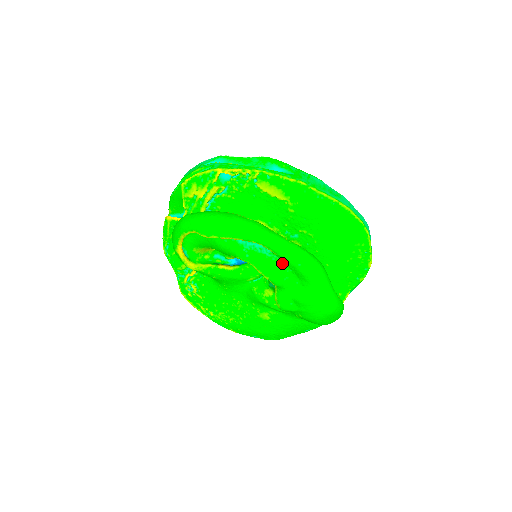
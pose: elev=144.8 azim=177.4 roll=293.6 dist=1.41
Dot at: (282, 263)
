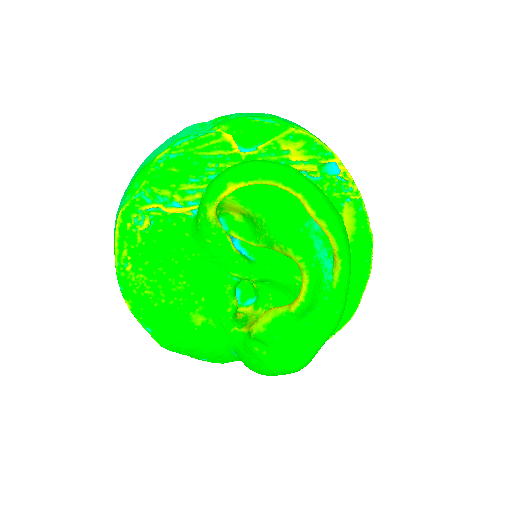
Dot at: (324, 297)
